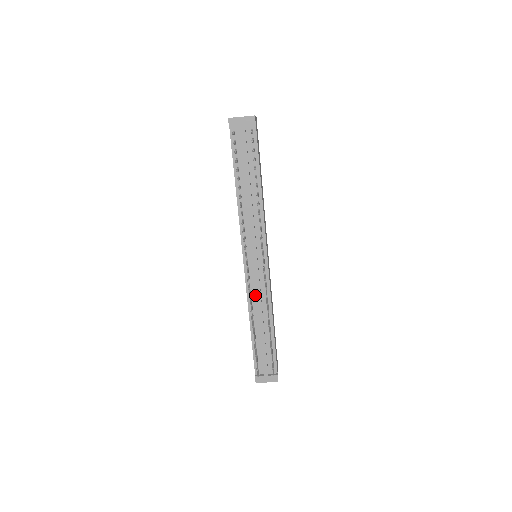
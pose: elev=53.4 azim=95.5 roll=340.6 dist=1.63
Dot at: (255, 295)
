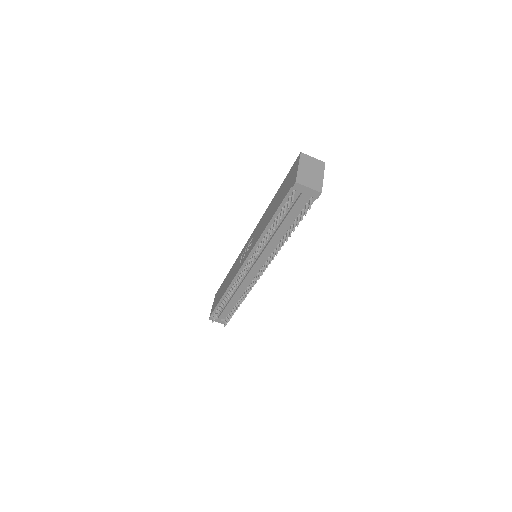
Dot at: (240, 283)
